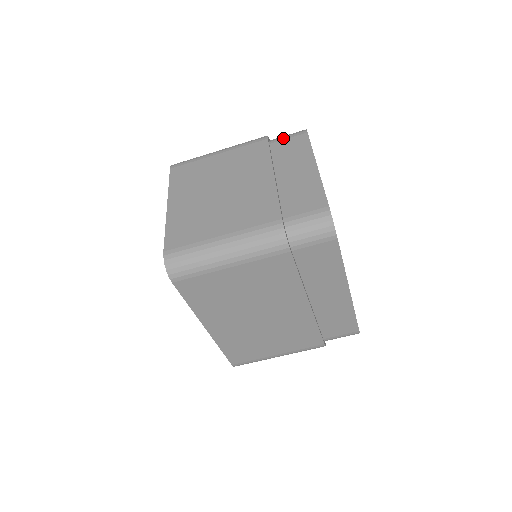
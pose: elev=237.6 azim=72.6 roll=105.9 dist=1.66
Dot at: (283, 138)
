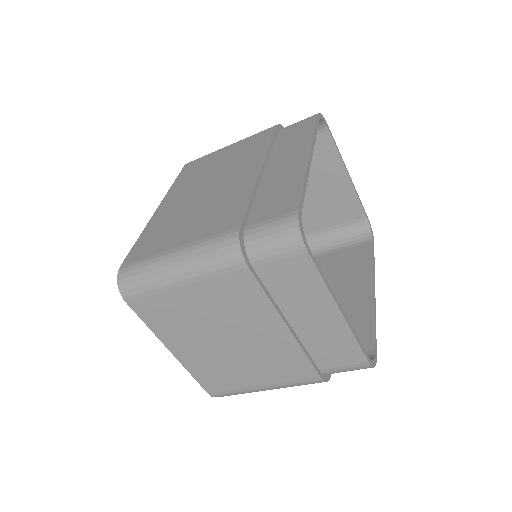
Dot at: (271, 259)
